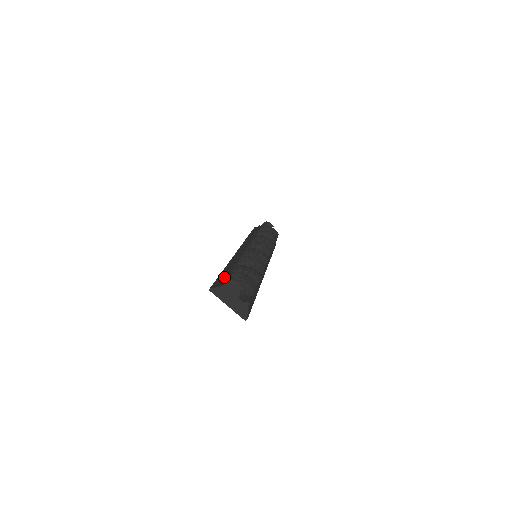
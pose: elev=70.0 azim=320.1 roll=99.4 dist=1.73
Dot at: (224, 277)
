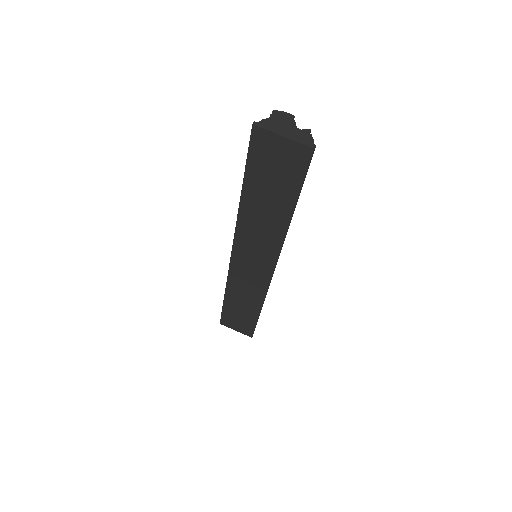
Dot at: occluded
